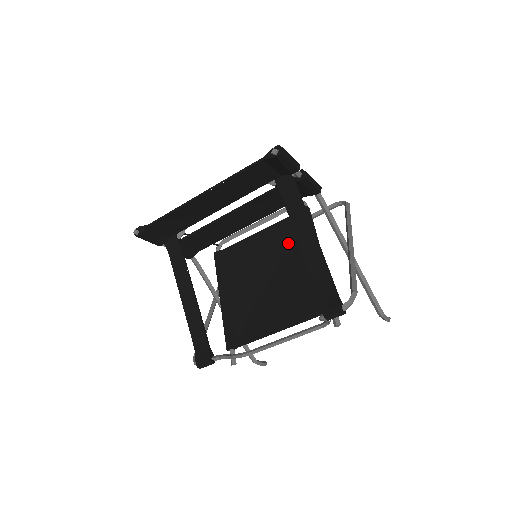
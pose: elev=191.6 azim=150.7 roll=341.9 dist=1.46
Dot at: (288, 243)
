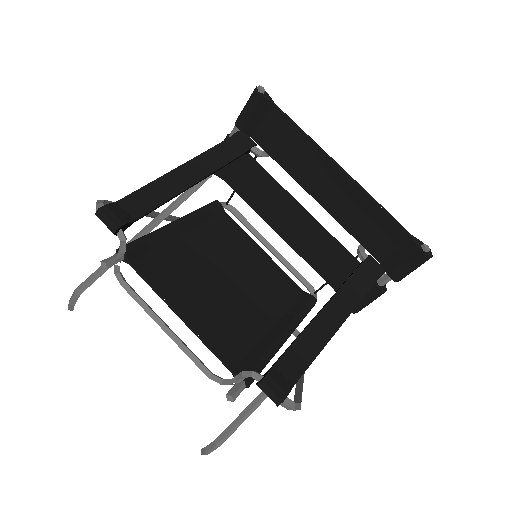
Dot at: (274, 292)
